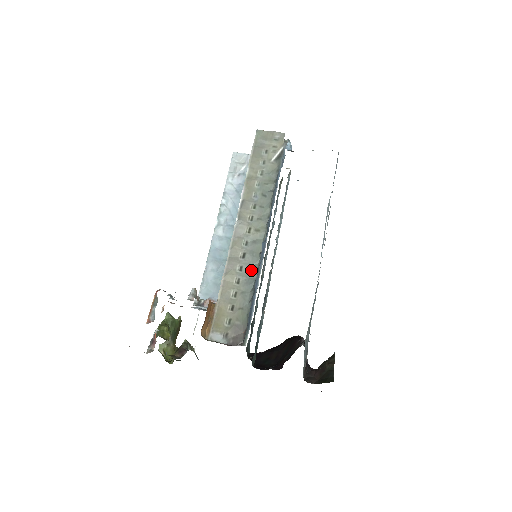
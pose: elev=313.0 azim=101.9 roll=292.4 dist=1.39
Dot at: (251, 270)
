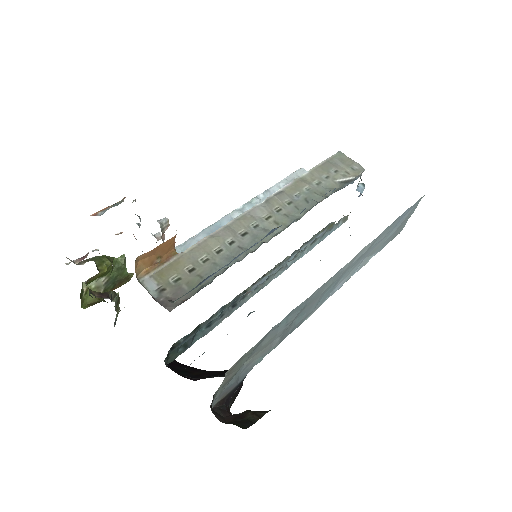
Dot at: (241, 250)
